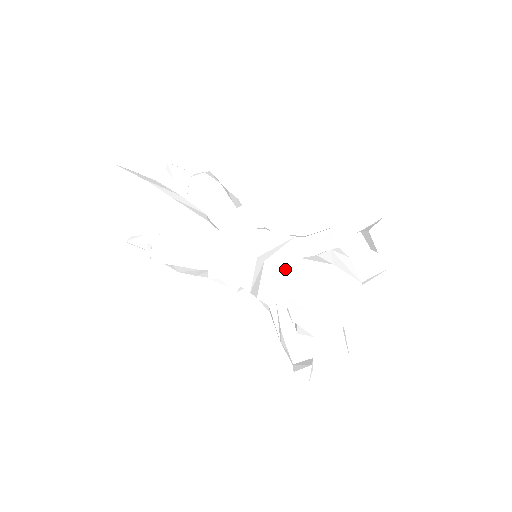
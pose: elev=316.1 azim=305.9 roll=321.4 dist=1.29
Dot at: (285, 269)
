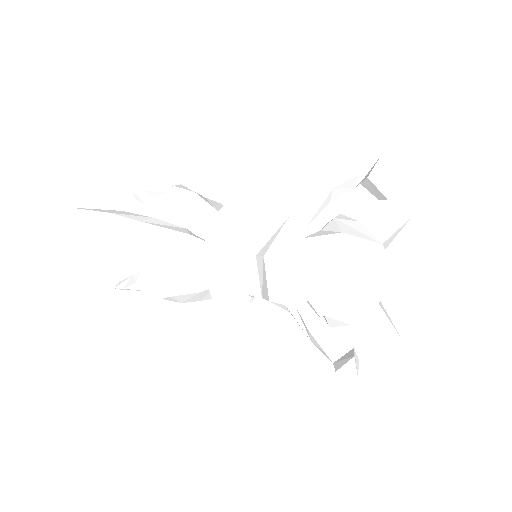
Dot at: (289, 257)
